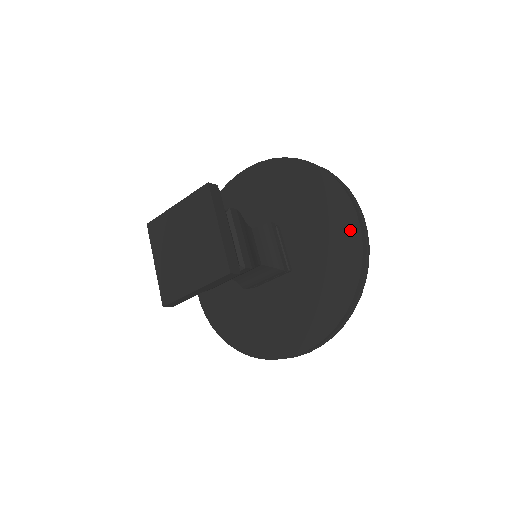
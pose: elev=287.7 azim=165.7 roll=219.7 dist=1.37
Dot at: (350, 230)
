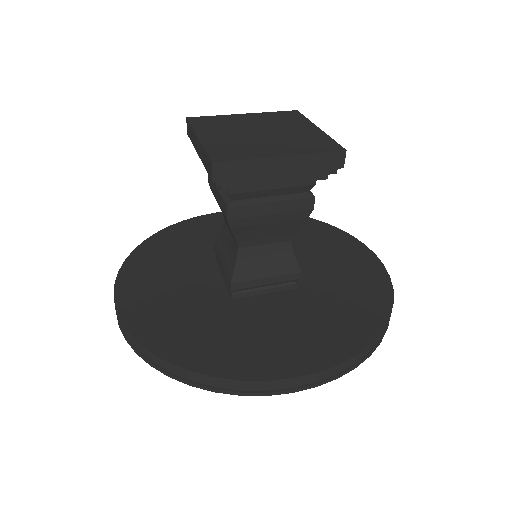
Dot at: (371, 264)
